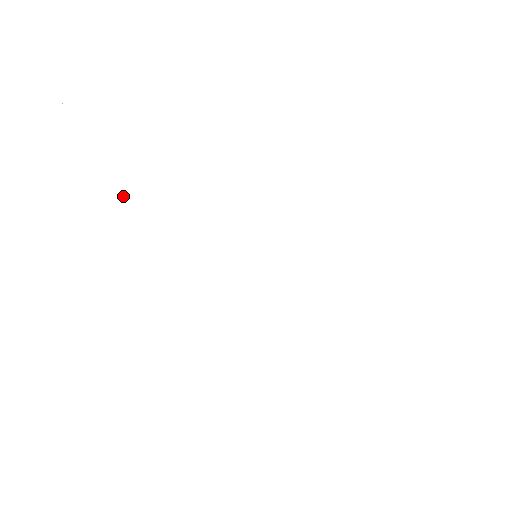
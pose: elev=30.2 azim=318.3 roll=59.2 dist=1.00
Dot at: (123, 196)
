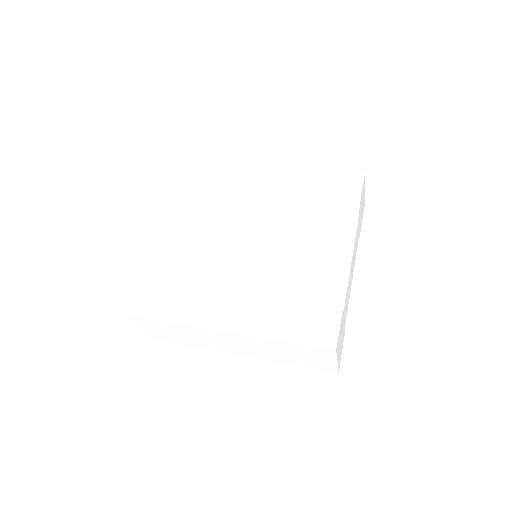
Dot at: (187, 328)
